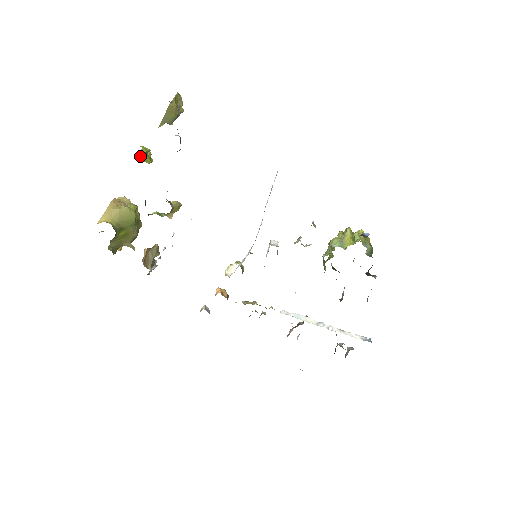
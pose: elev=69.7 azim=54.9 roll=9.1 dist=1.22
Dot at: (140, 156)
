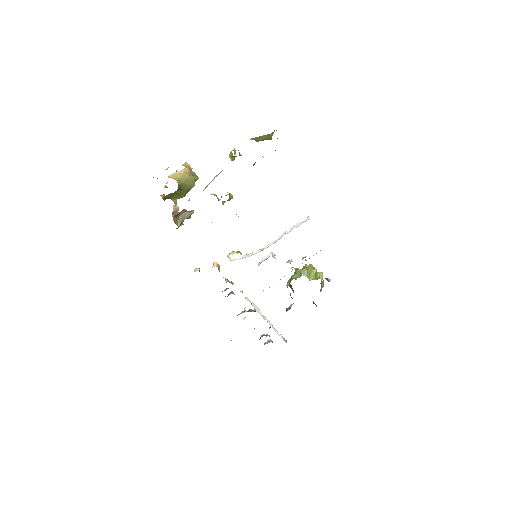
Dot at: (233, 156)
